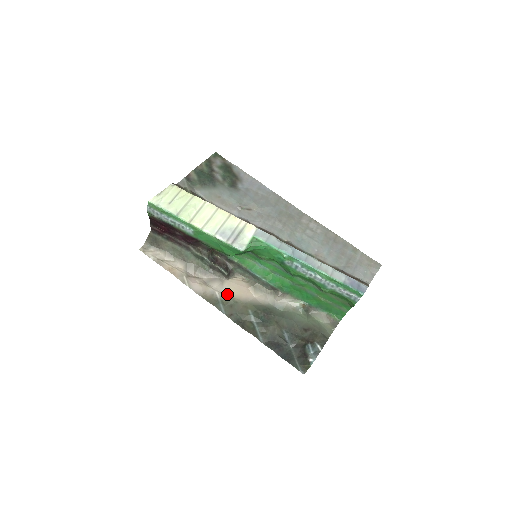
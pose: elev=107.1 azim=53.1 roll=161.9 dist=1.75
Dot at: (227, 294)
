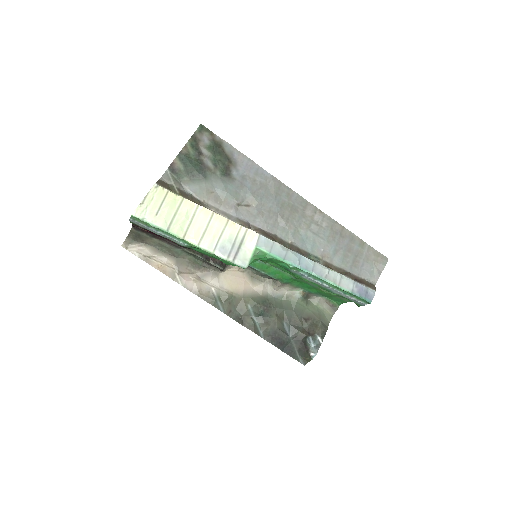
Dot at: (224, 289)
